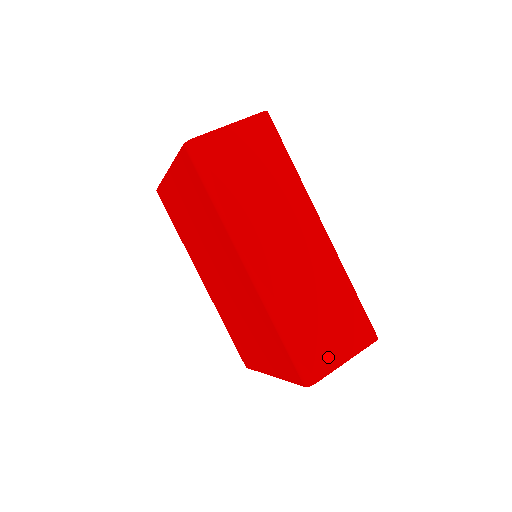
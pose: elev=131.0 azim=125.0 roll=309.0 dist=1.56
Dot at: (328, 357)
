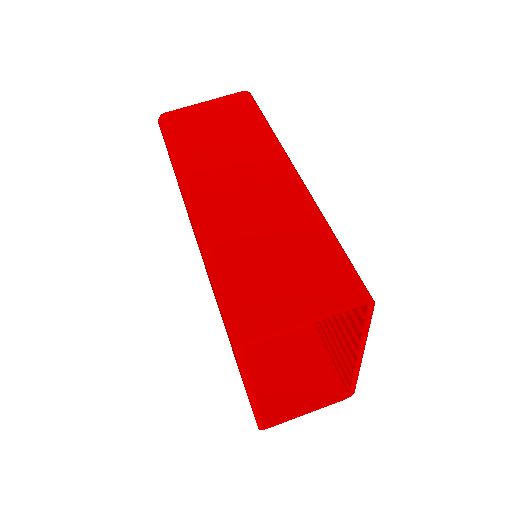
Dot at: (274, 311)
